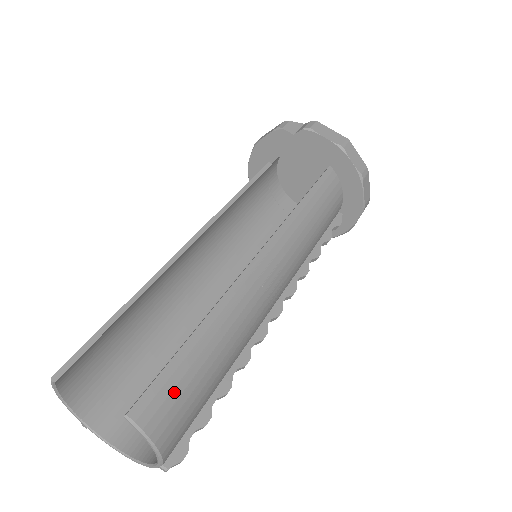
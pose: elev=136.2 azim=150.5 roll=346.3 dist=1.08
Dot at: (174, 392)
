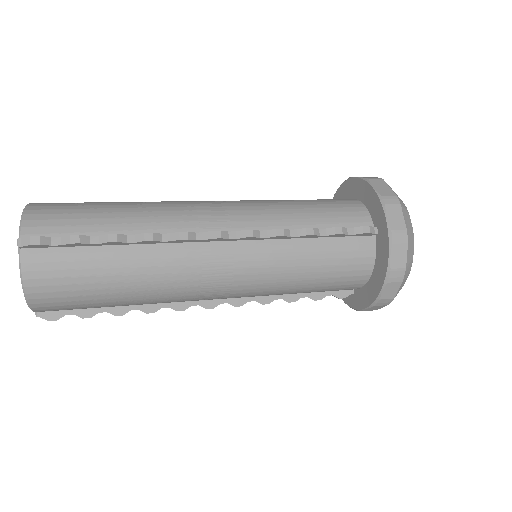
Dot at: (65, 204)
